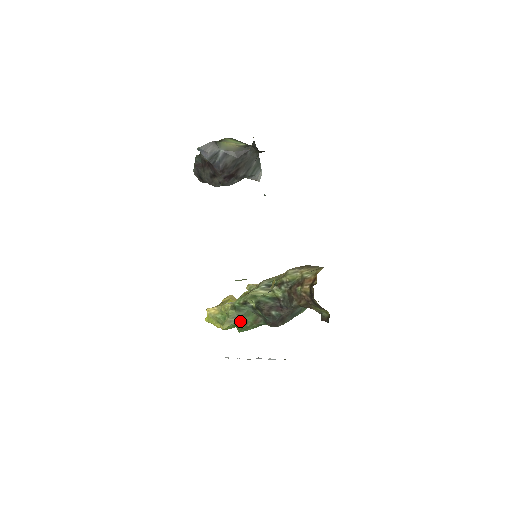
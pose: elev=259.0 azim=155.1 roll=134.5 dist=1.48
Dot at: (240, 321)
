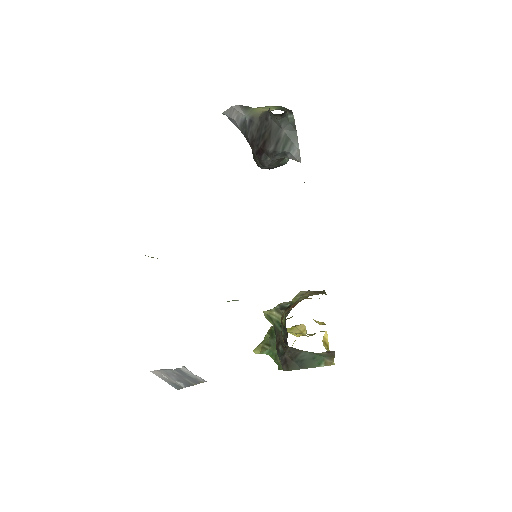
Dot at: (271, 351)
